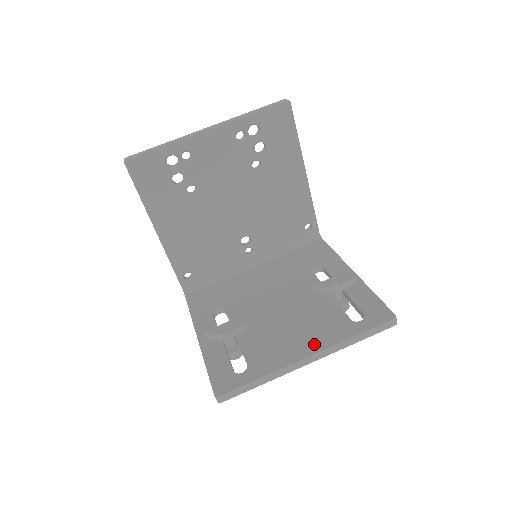
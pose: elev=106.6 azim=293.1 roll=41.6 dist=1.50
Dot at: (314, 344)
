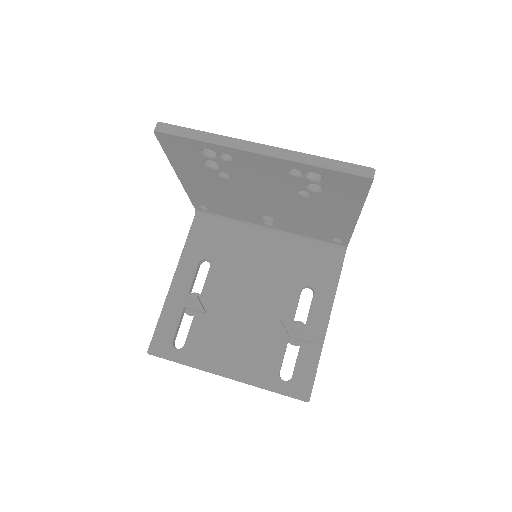
Dot at: (238, 370)
